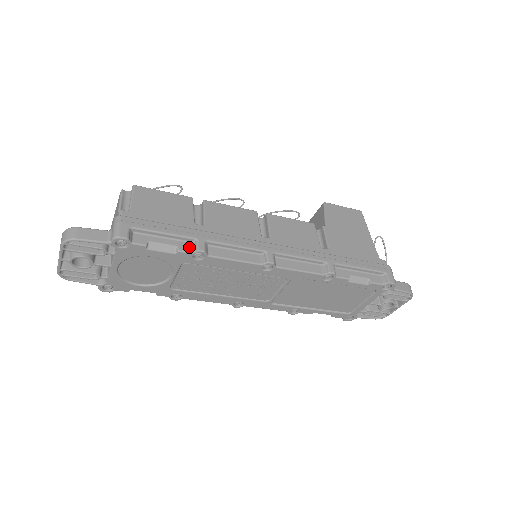
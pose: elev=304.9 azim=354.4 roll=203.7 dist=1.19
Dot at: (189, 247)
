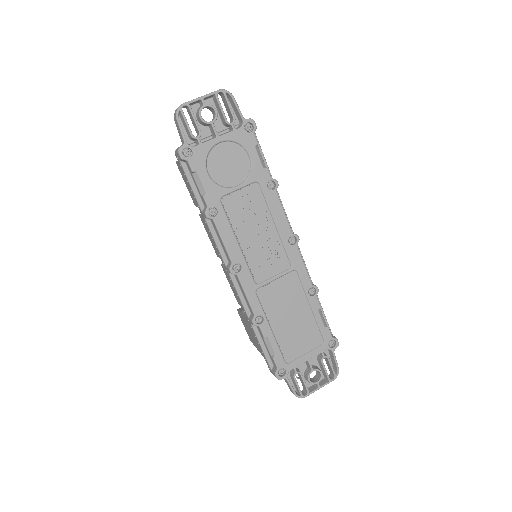
Dot at: (269, 176)
